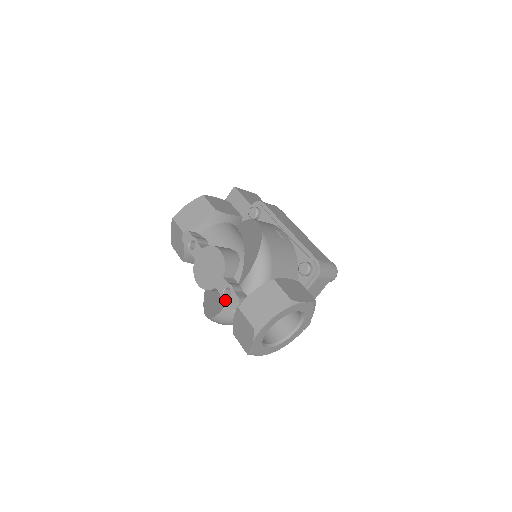
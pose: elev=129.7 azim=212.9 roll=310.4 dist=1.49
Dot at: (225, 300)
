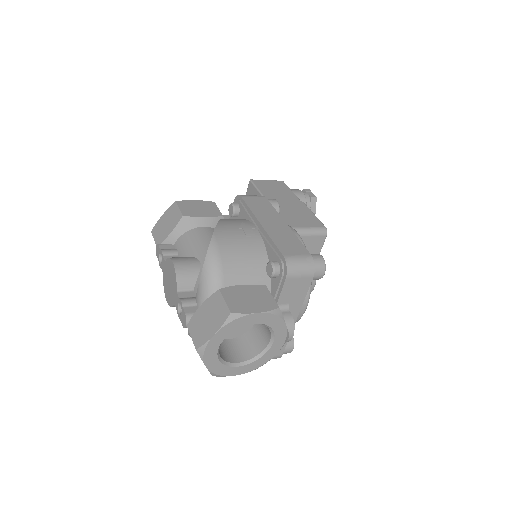
Dot at: (179, 317)
